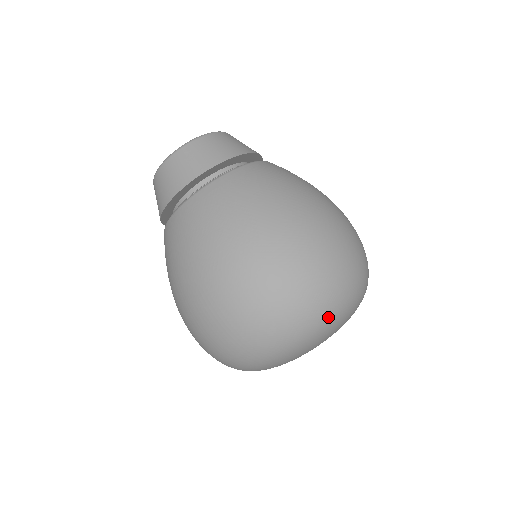
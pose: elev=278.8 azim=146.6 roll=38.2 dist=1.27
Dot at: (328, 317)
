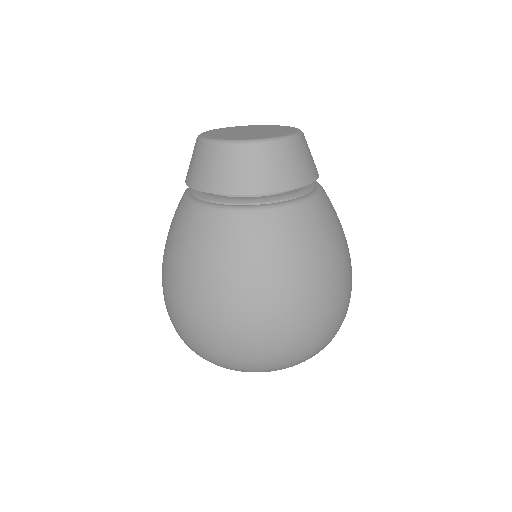
Dot at: (243, 371)
